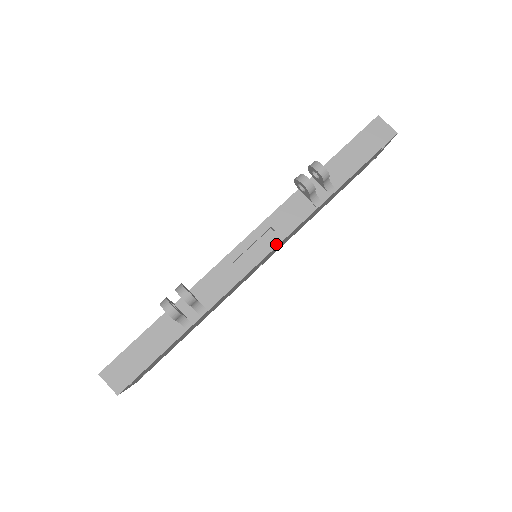
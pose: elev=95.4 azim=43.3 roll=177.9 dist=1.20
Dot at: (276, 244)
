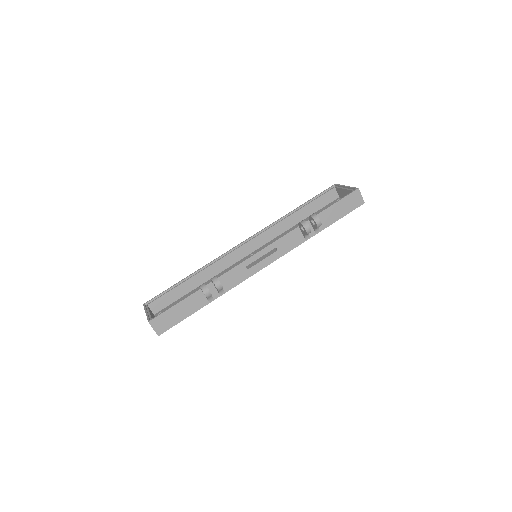
Dot at: (276, 259)
